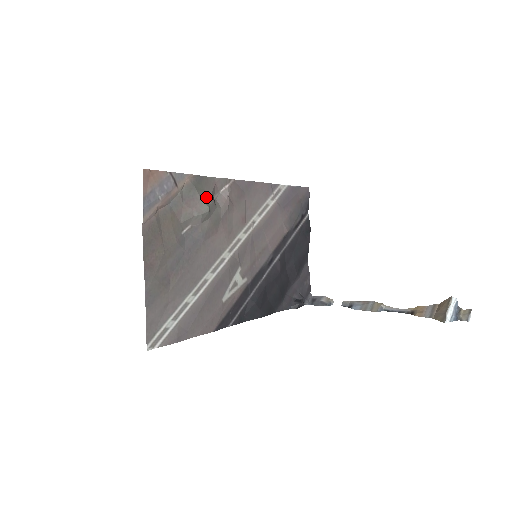
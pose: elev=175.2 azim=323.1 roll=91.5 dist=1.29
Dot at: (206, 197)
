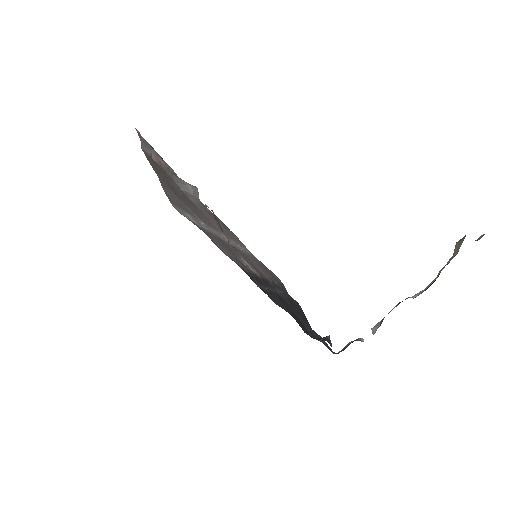
Dot at: occluded
